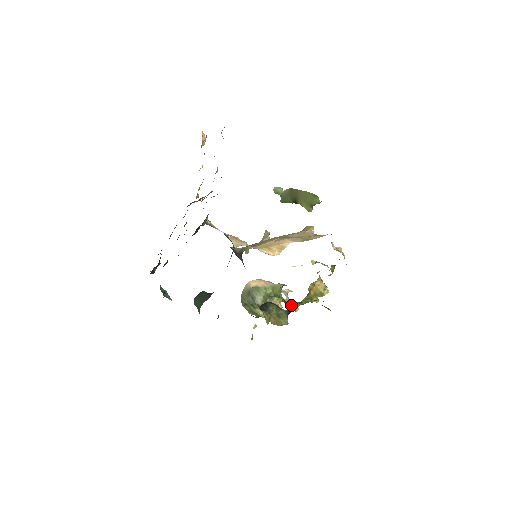
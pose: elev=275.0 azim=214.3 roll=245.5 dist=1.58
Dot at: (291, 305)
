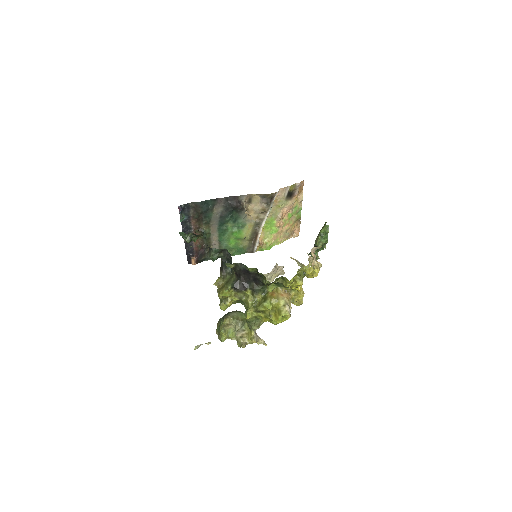
Dot at: (246, 296)
